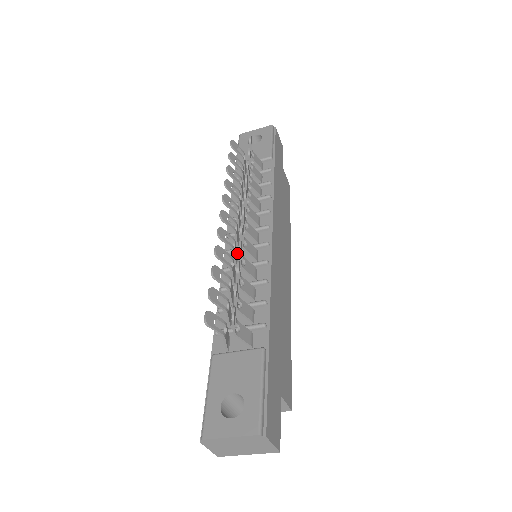
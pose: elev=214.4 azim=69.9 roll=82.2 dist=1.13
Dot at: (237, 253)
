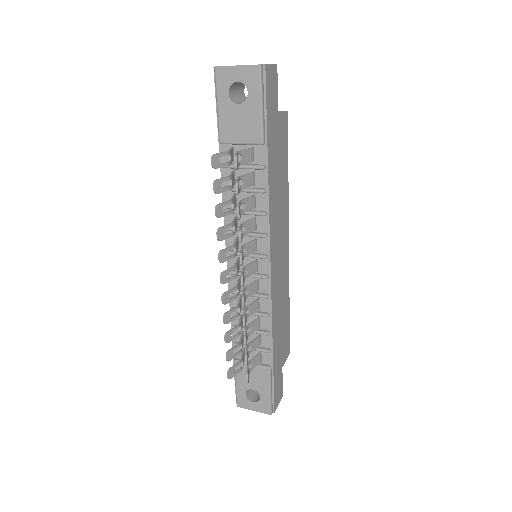
Dot at: (239, 274)
